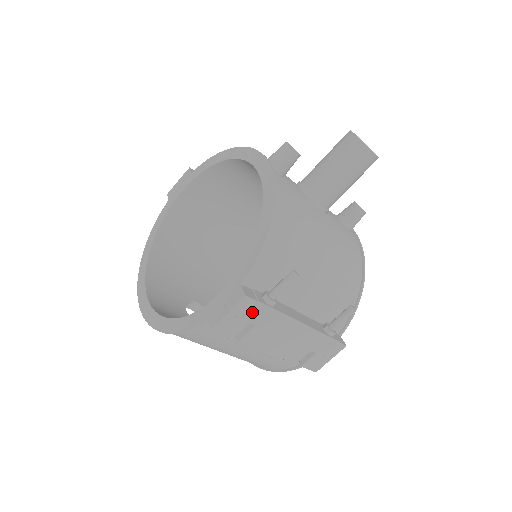
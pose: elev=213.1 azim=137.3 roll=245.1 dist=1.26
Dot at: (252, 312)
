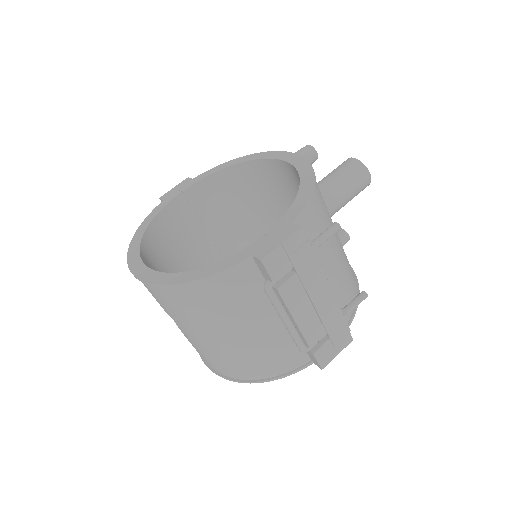
Dot at: (300, 252)
